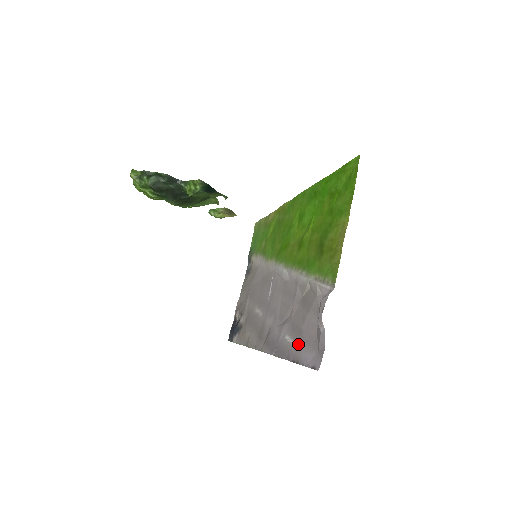
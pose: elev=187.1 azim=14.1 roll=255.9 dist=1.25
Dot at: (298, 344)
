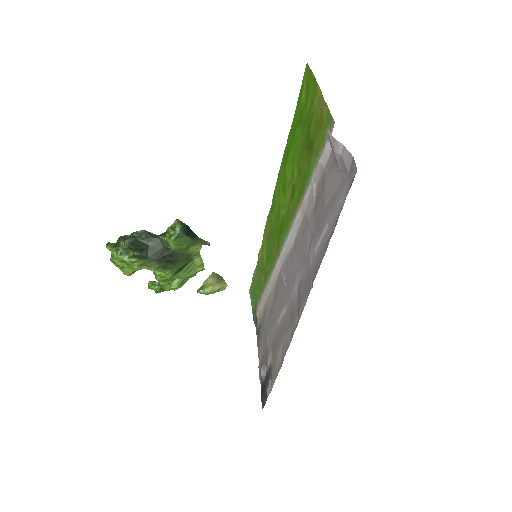
Dot at: (328, 218)
